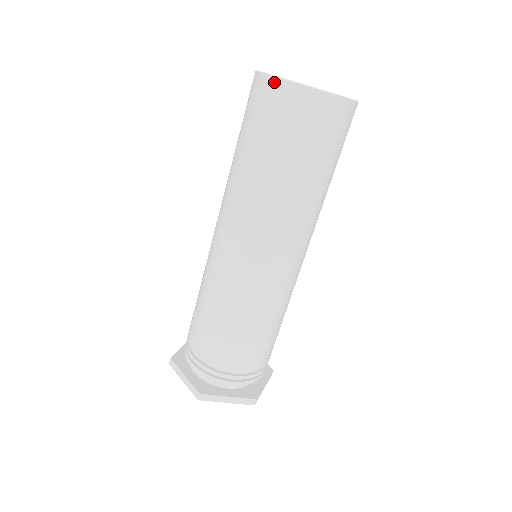
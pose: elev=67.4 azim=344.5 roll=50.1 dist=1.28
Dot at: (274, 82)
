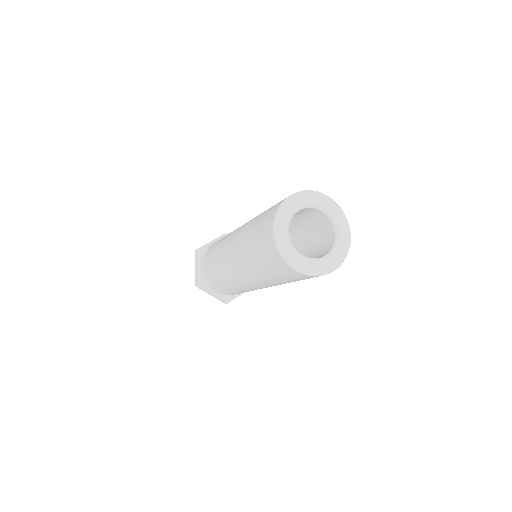
Dot at: (272, 239)
